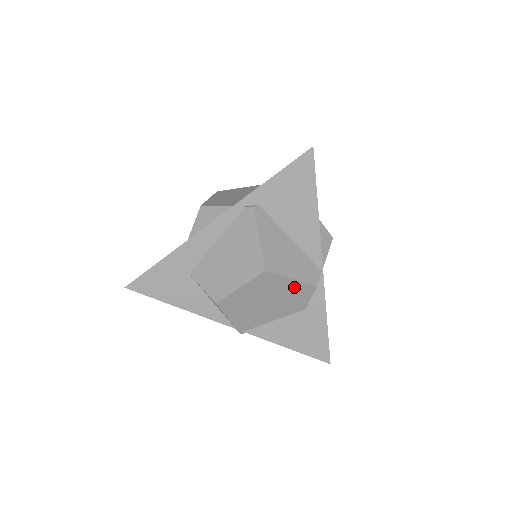
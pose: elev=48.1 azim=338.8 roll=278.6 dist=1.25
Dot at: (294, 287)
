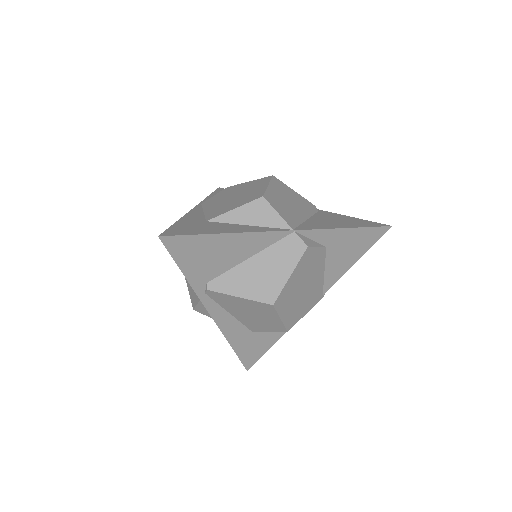
Dot at: (299, 269)
